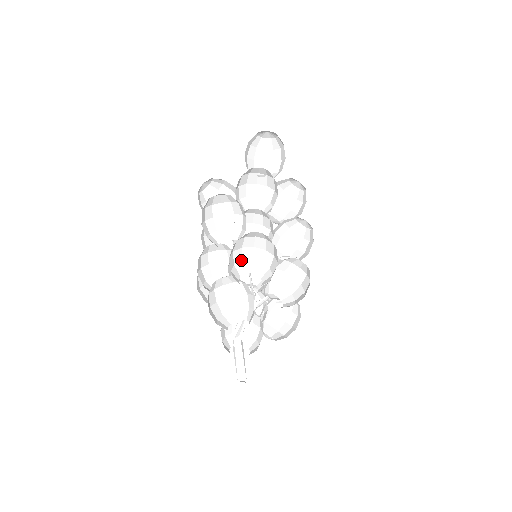
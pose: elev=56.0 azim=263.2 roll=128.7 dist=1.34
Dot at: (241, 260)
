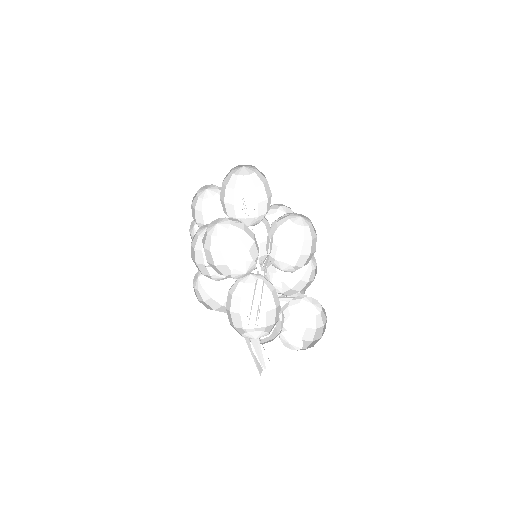
Dot at: (235, 217)
